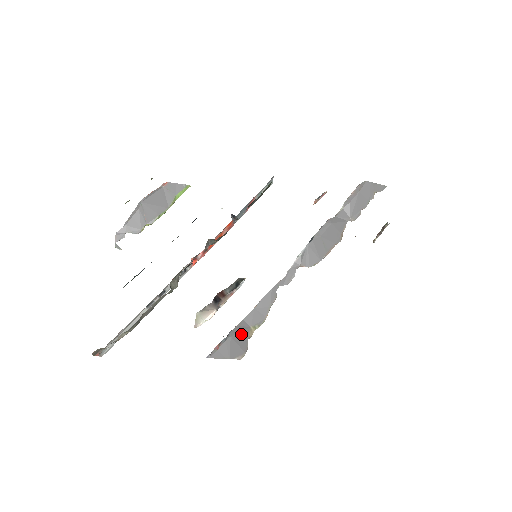
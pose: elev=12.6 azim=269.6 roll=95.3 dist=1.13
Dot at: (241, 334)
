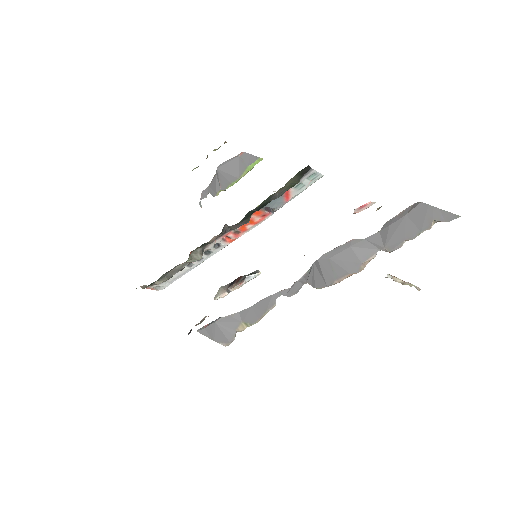
Dot at: (229, 324)
